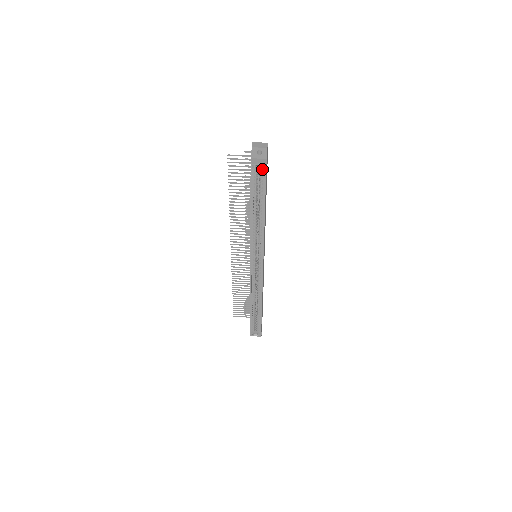
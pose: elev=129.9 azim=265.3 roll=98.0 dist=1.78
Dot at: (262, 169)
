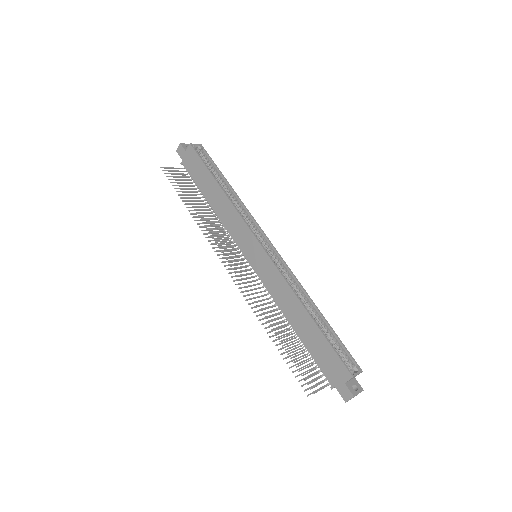
Dot at: (201, 148)
